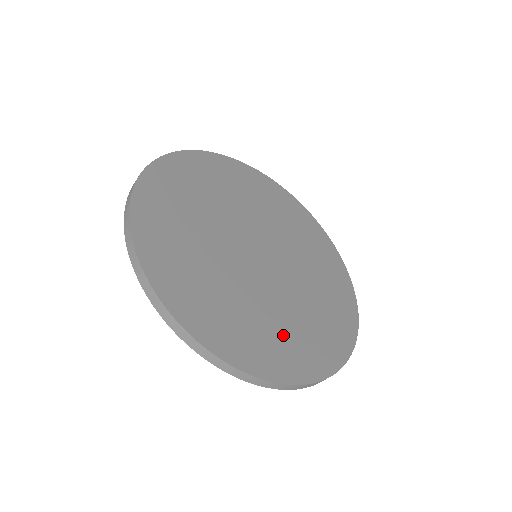
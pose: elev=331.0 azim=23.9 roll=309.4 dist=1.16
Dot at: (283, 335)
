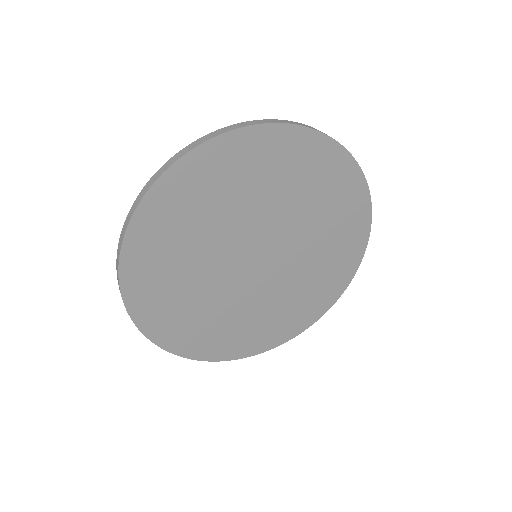
Dot at: (232, 329)
